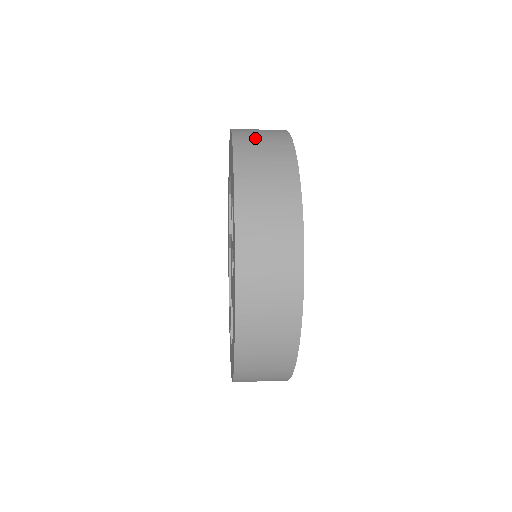
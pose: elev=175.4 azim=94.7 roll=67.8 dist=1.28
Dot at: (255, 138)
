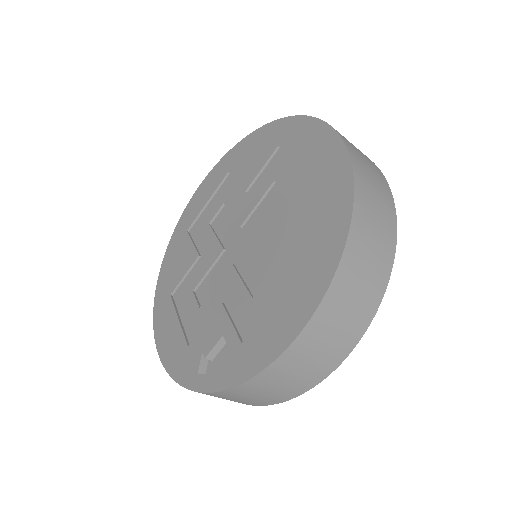
Dot at: occluded
